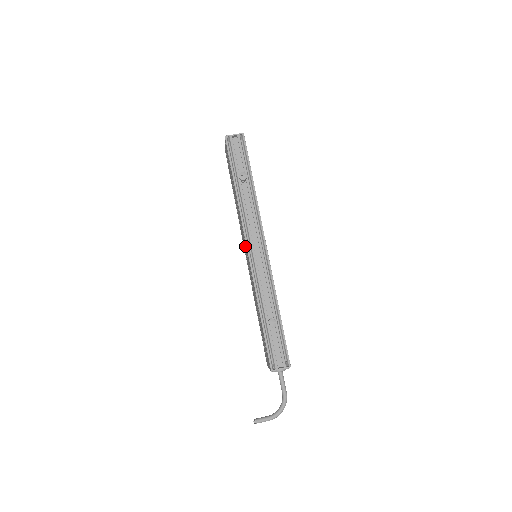
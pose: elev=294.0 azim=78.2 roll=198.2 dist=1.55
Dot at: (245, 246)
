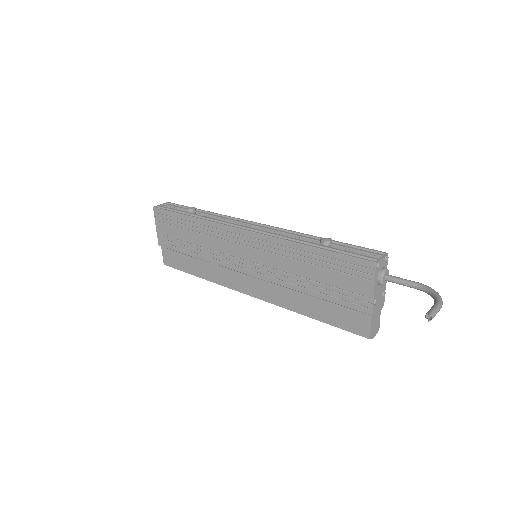
Dot at: (238, 244)
